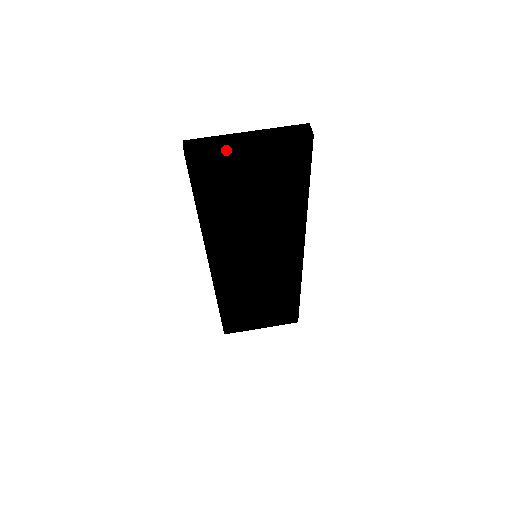
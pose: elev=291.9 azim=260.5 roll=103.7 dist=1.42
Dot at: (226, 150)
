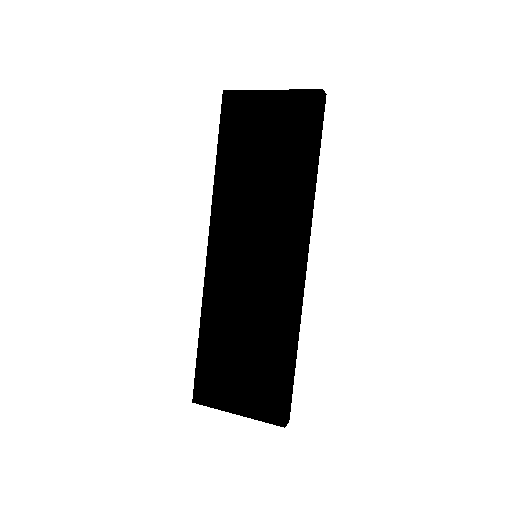
Dot at: (253, 94)
